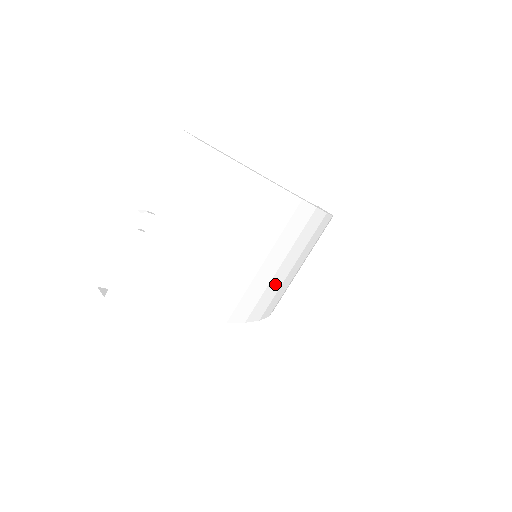
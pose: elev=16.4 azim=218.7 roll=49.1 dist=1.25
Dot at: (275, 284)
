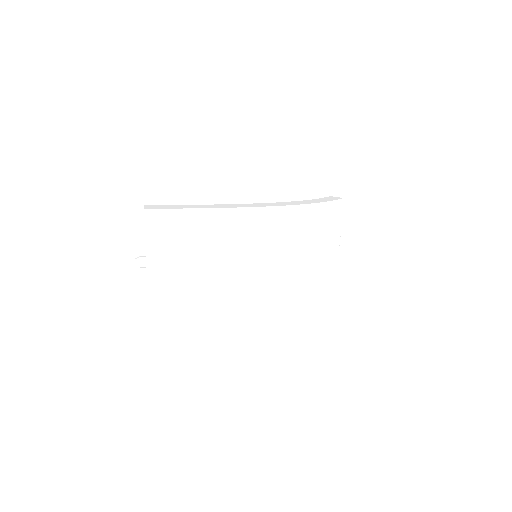
Dot at: (289, 270)
